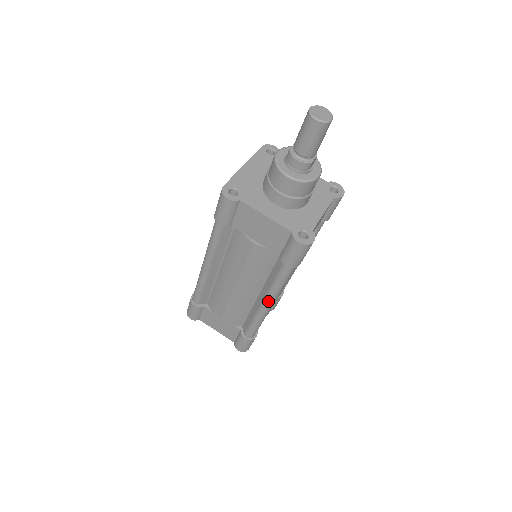
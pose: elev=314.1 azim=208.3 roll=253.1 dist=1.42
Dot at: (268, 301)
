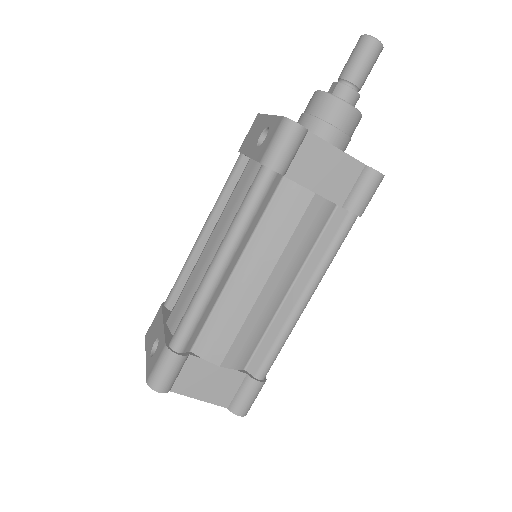
Dot at: (312, 289)
